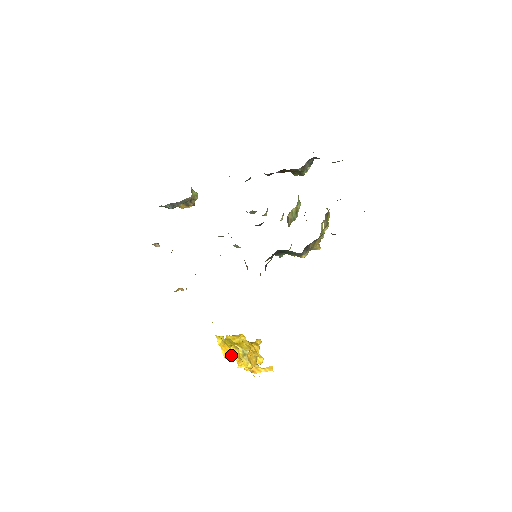
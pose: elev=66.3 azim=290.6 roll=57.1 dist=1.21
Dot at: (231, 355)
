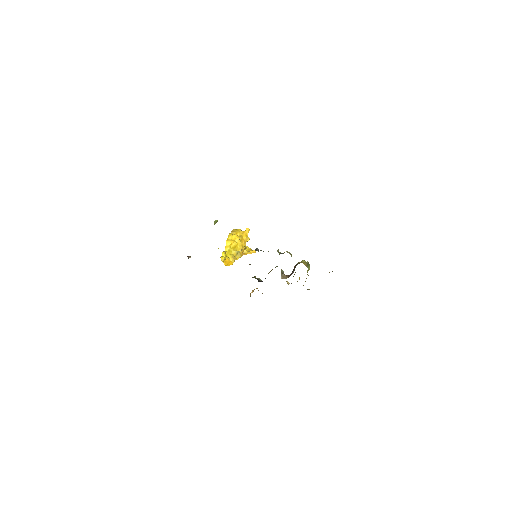
Dot at: (230, 264)
